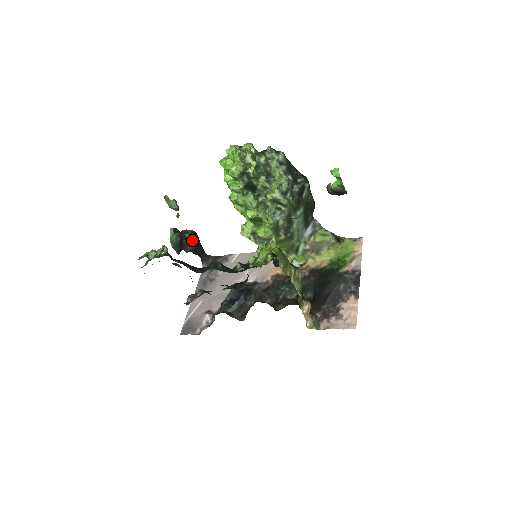
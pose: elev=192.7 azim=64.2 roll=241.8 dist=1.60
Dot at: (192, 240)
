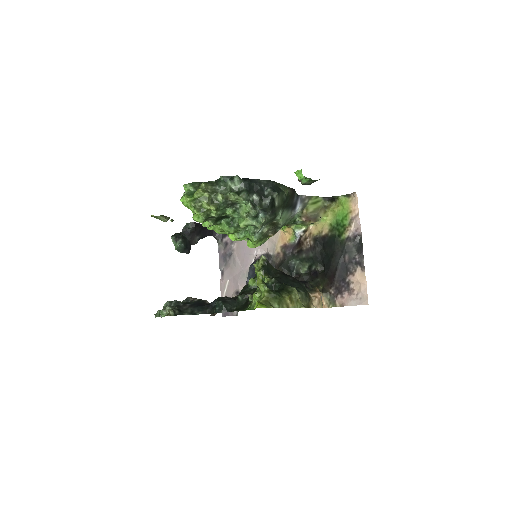
Dot at: (196, 231)
